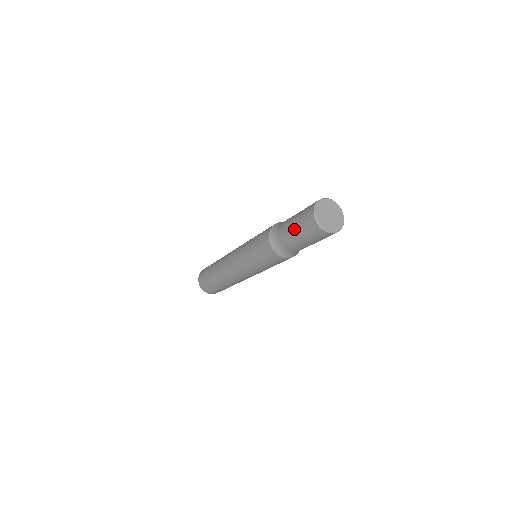
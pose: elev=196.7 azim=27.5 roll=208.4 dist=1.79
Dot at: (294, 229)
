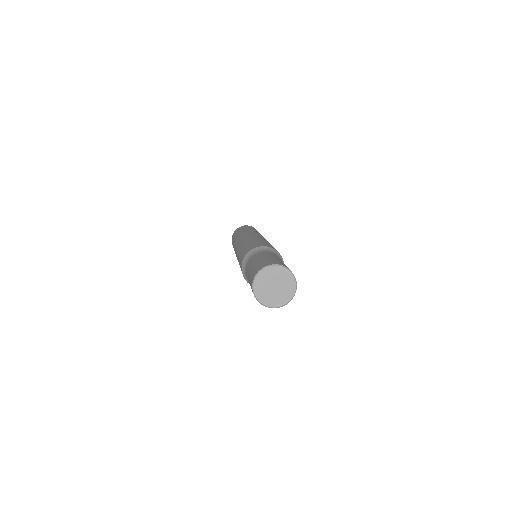
Dot at: occluded
